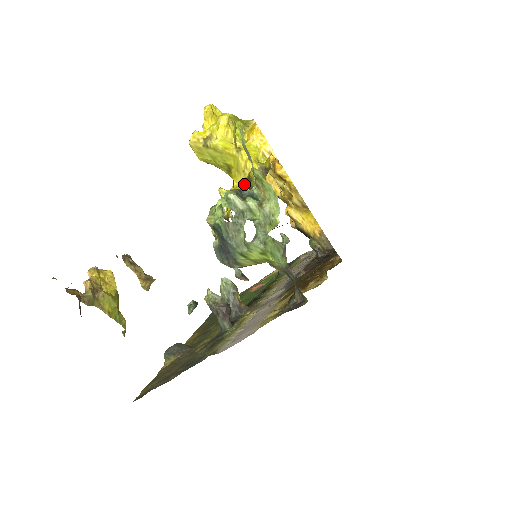
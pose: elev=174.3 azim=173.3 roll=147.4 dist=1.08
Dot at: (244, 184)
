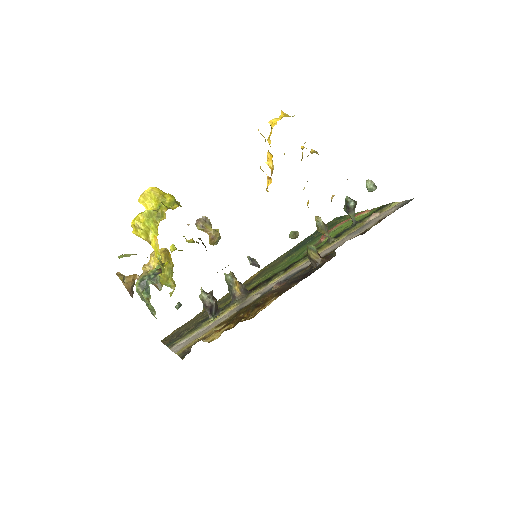
Dot at: occluded
